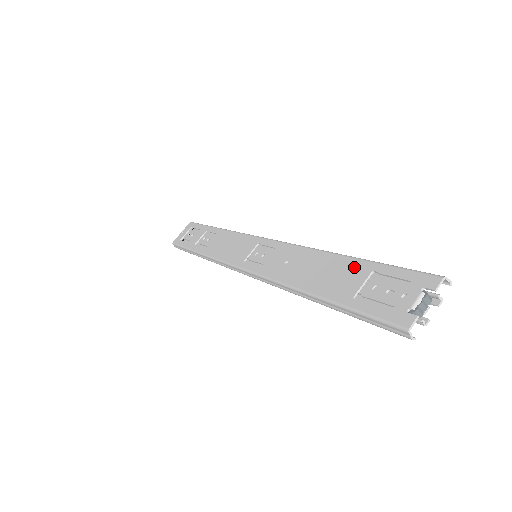
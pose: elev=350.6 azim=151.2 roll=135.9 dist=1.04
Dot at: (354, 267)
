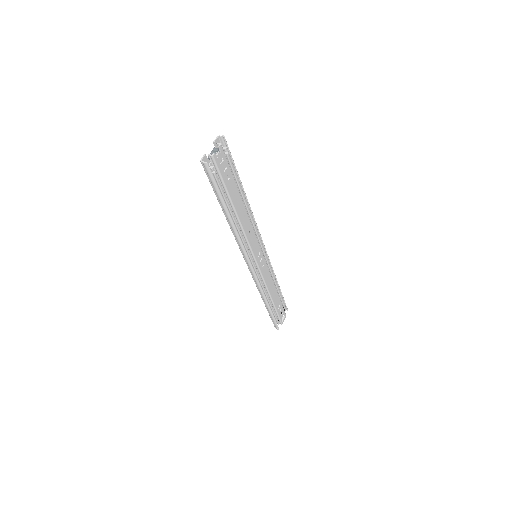
Dot at: occluded
